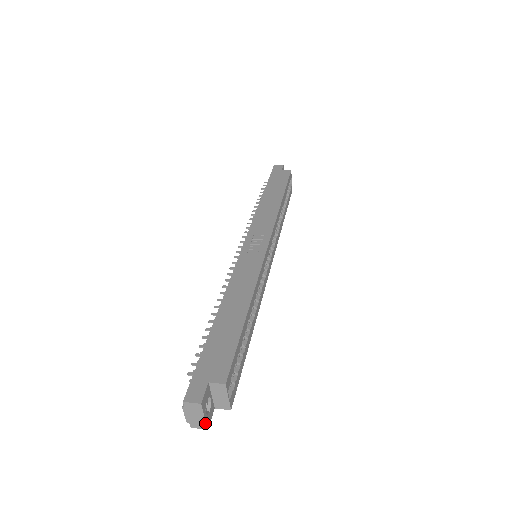
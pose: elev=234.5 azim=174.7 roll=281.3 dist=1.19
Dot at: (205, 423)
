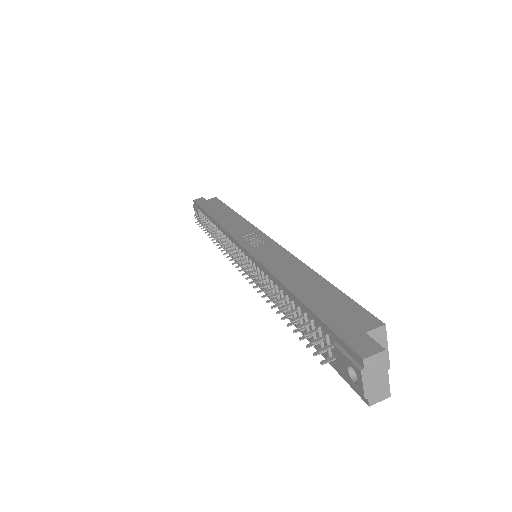
Dot at: (388, 385)
